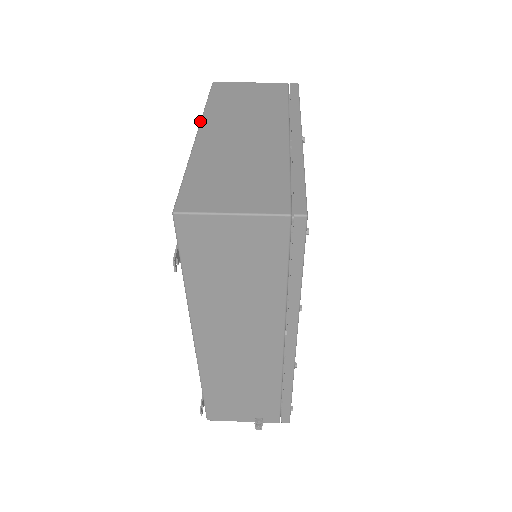
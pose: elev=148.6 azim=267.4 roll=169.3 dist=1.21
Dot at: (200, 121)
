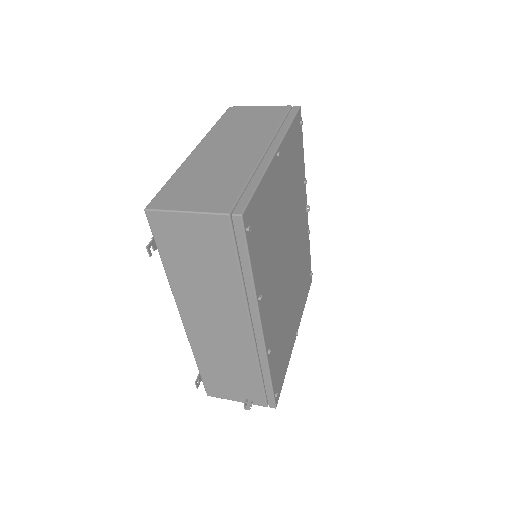
Dot at: (202, 139)
